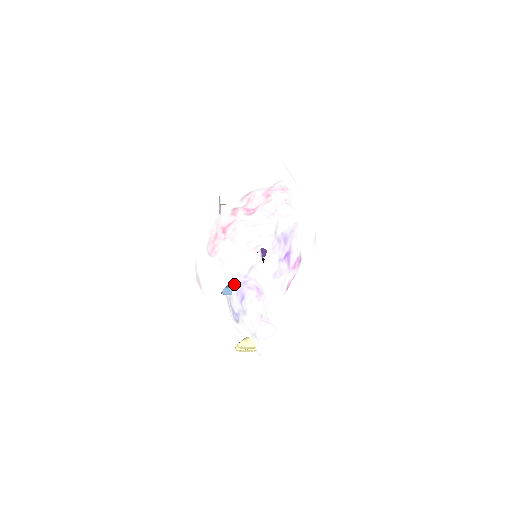
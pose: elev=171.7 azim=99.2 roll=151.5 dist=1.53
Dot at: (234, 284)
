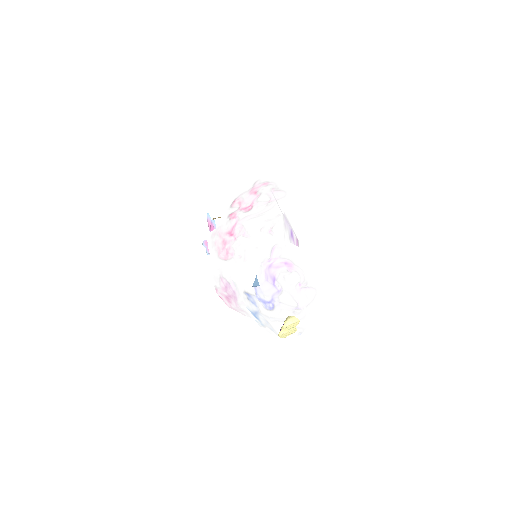
Dot at: (260, 274)
